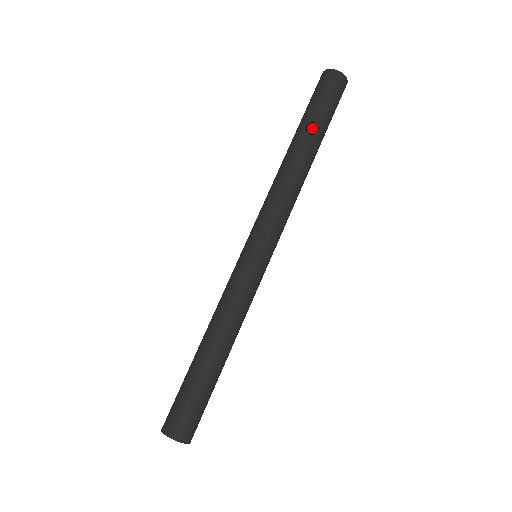
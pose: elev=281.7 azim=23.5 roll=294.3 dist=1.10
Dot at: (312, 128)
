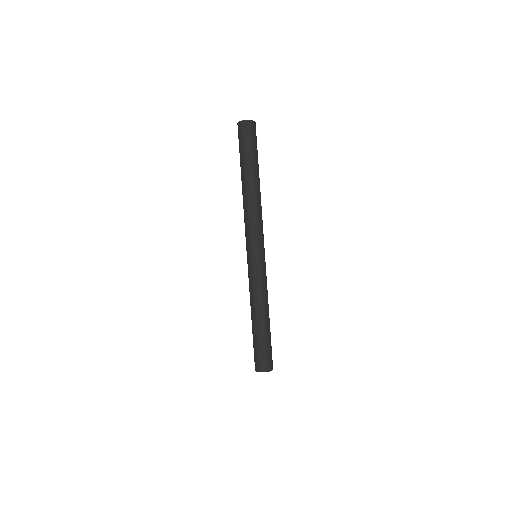
Dot at: (254, 166)
